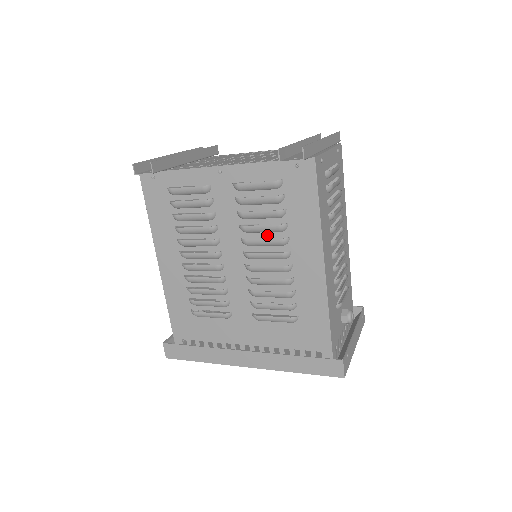
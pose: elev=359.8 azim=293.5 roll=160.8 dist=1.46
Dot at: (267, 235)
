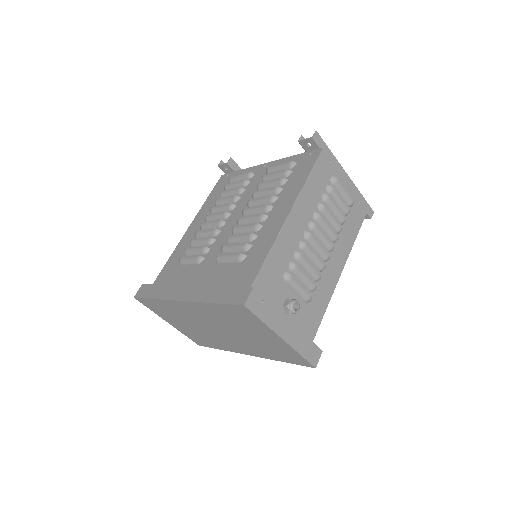
Dot at: occluded
